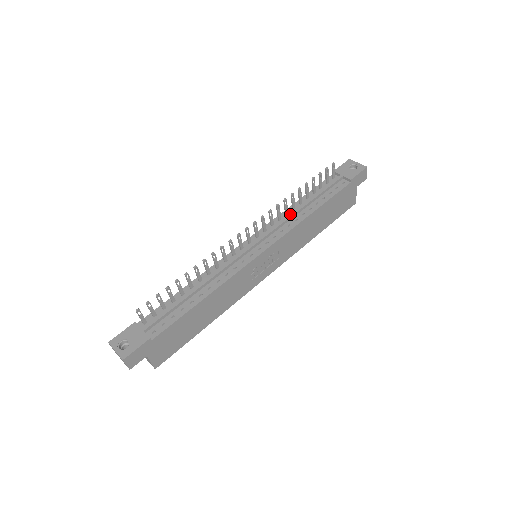
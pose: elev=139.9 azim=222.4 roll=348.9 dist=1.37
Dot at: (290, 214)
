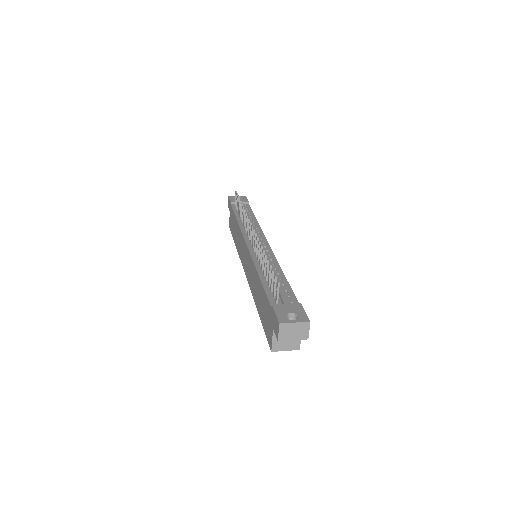
Dot at: occluded
